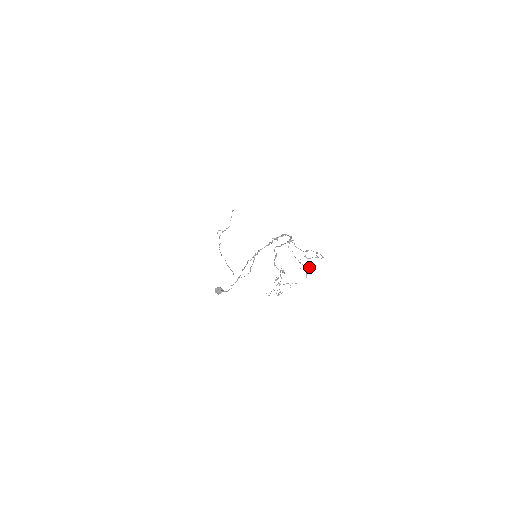
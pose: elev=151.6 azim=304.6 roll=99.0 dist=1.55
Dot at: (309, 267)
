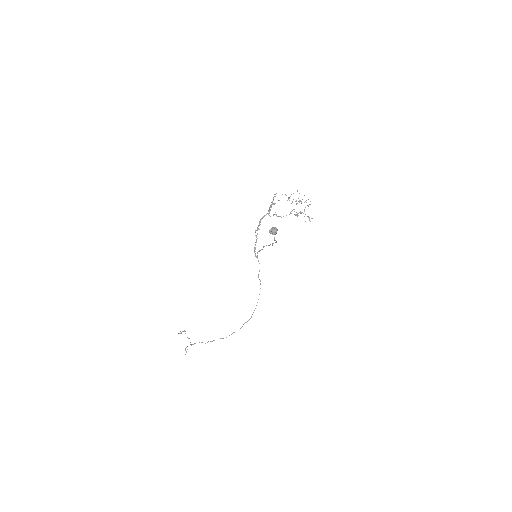
Dot at: occluded
